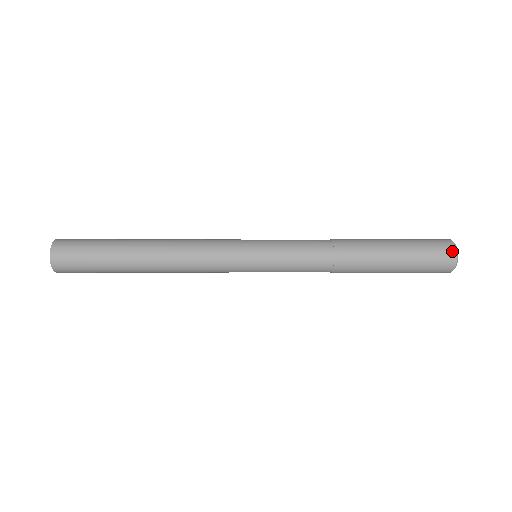
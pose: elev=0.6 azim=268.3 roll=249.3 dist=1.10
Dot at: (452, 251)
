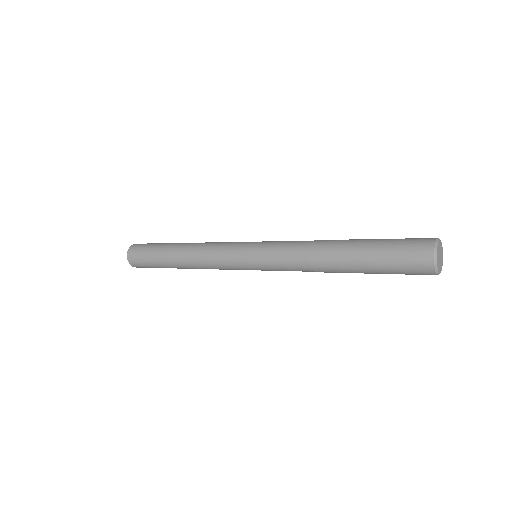
Dot at: (428, 258)
